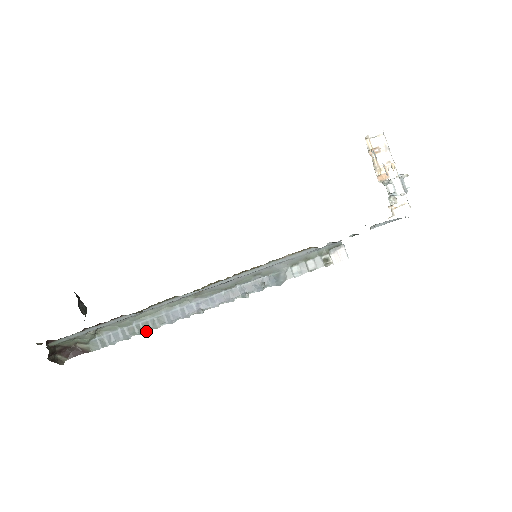
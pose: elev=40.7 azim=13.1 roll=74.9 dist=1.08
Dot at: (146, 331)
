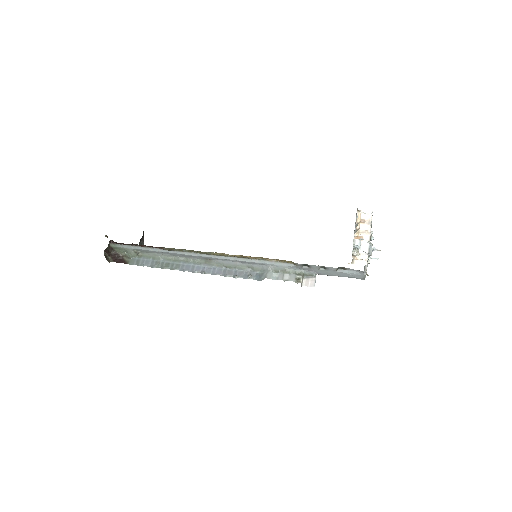
Dot at: (165, 268)
